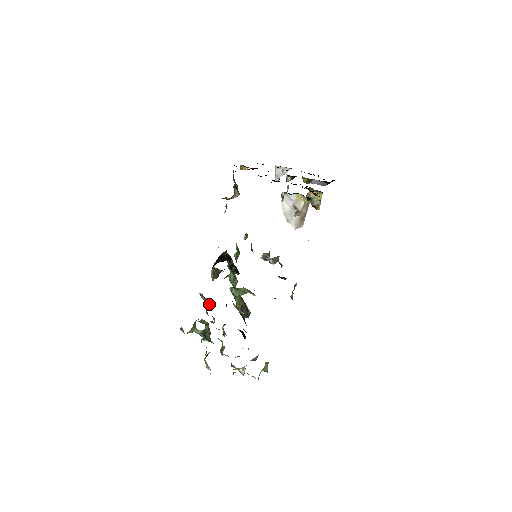
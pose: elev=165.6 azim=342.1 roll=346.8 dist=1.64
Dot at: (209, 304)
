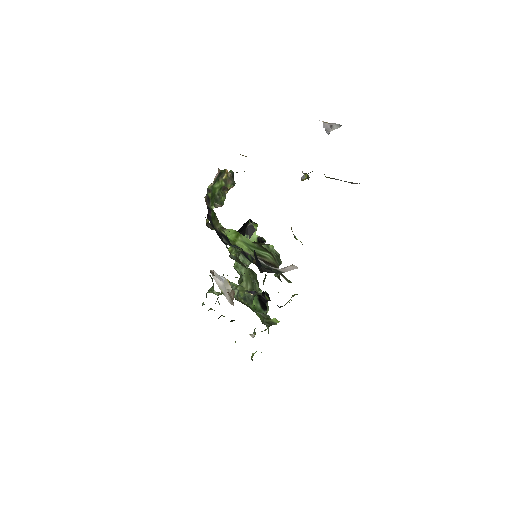
Dot at: occluded
